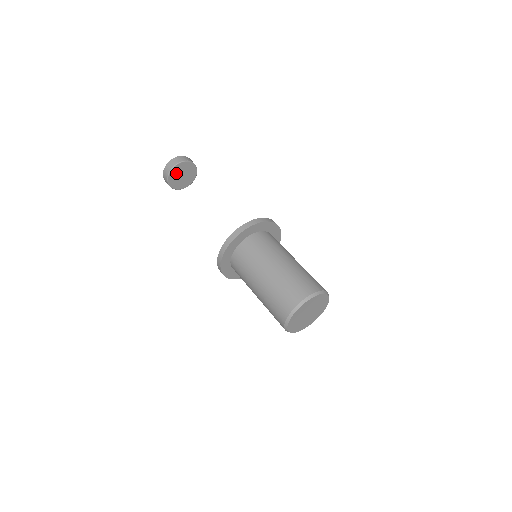
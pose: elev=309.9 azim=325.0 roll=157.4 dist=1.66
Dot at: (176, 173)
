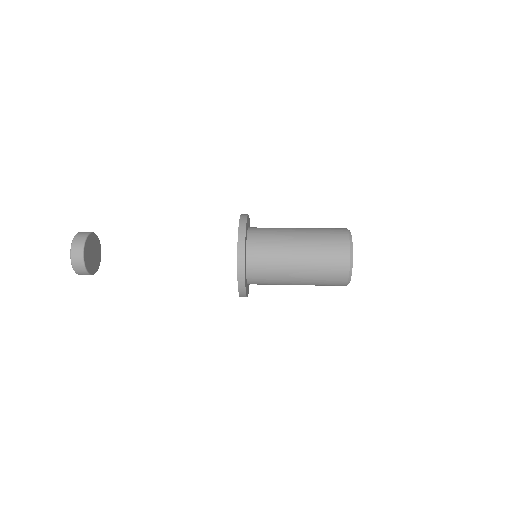
Dot at: (87, 252)
